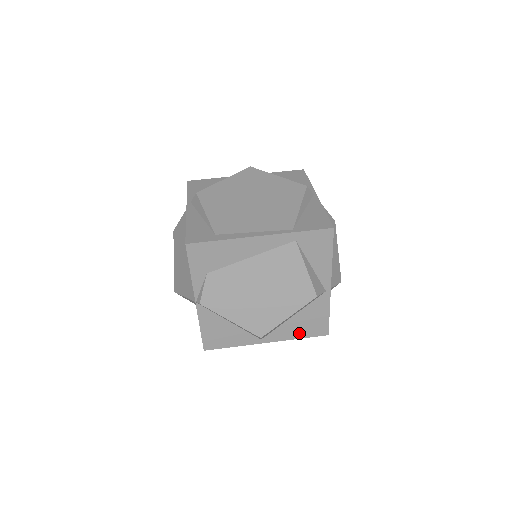
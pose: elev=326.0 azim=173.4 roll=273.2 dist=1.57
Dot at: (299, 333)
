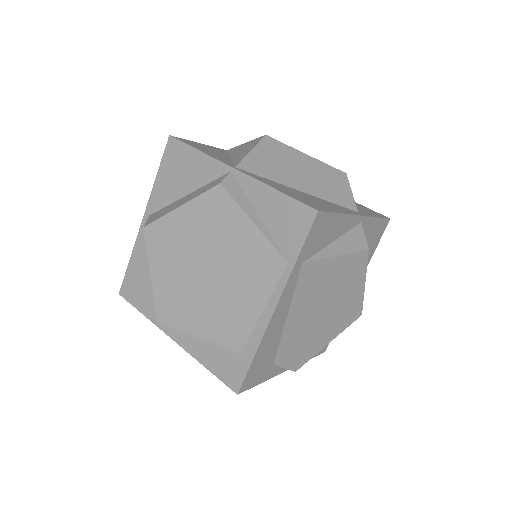
Dot at: (370, 253)
